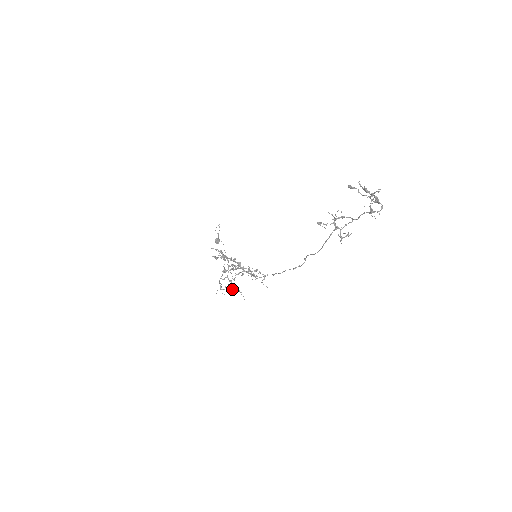
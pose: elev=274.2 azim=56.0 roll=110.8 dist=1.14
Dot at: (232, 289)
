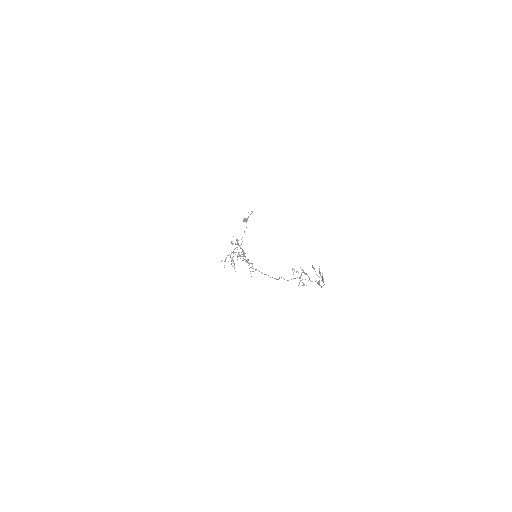
Dot at: occluded
